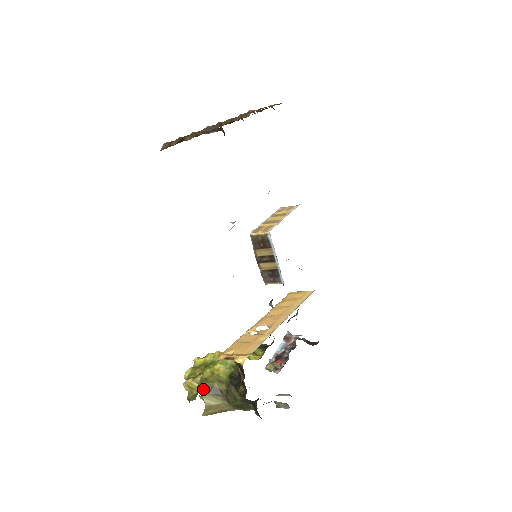
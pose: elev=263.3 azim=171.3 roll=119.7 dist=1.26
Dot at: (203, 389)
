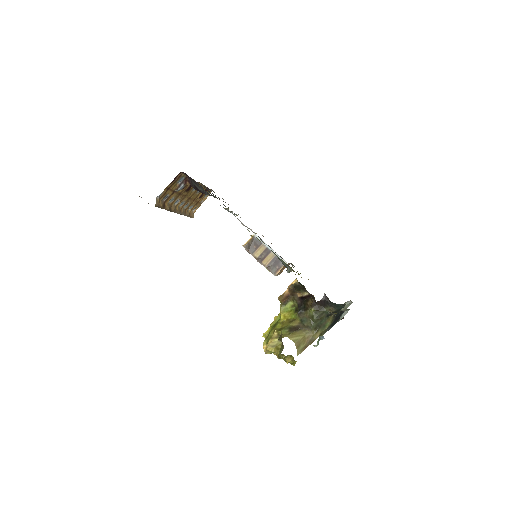
Dot at: (284, 334)
